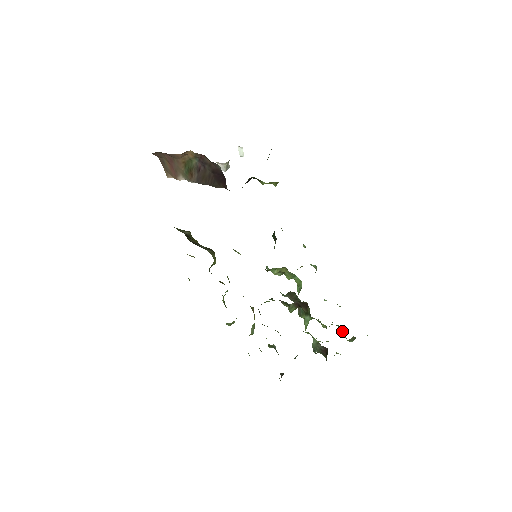
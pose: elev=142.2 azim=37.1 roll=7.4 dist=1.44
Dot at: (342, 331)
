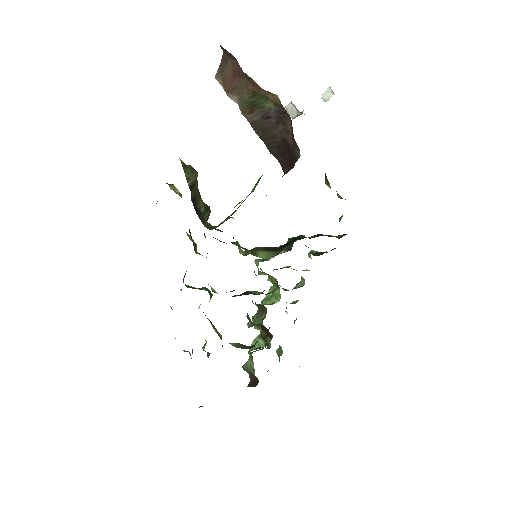
Dot at: (281, 354)
